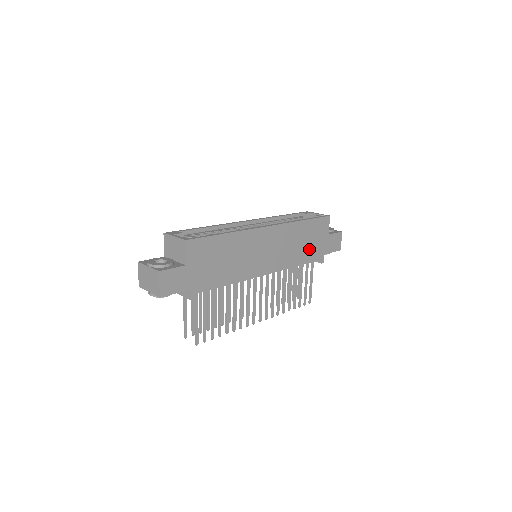
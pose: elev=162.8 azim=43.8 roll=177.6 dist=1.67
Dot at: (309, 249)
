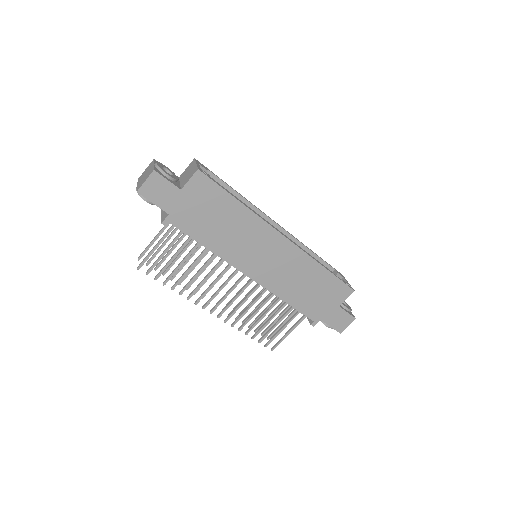
Dot at: (309, 298)
